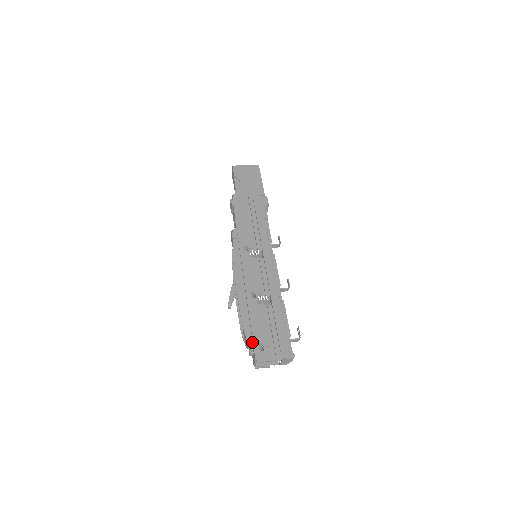
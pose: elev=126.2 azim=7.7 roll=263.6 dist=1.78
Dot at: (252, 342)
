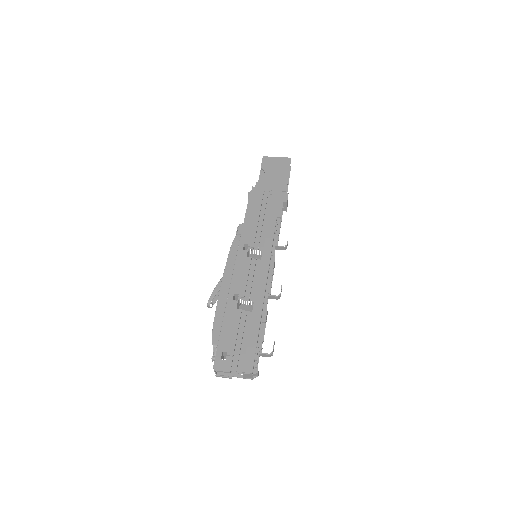
Dot at: (217, 348)
